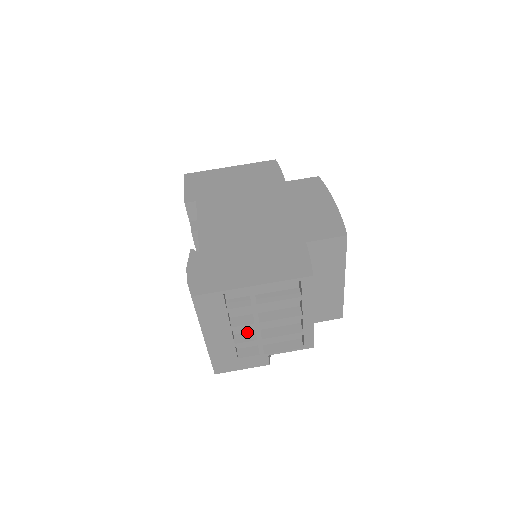
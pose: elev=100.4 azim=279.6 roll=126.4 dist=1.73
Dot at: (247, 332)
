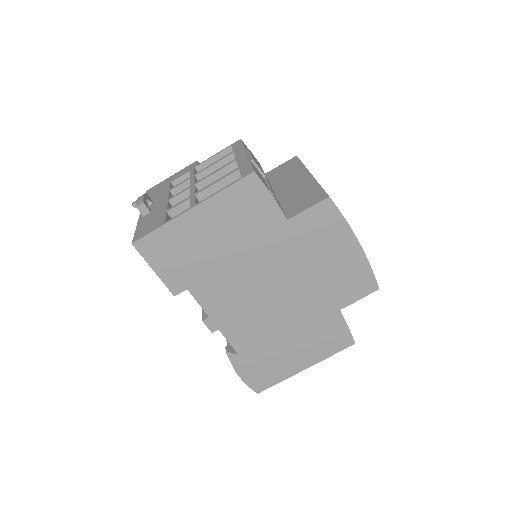
Dot at: occluded
